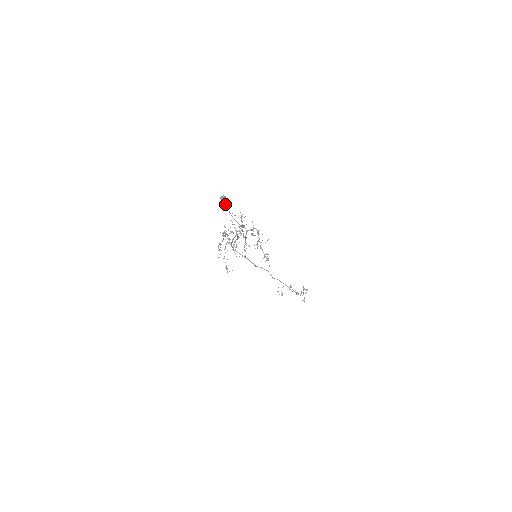
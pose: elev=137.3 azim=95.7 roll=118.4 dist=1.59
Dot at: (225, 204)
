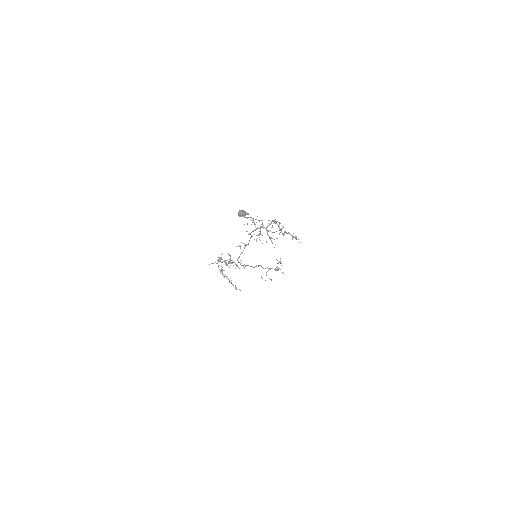
Dot at: (244, 217)
